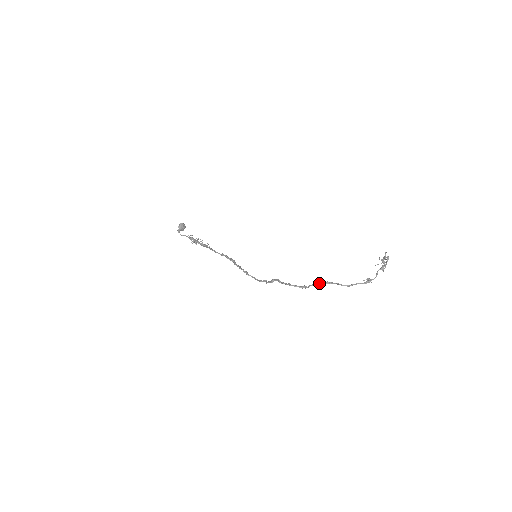
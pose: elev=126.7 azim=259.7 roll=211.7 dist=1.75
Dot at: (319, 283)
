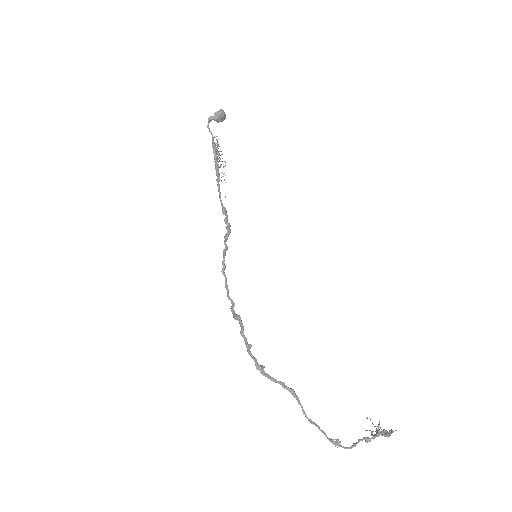
Dot at: (281, 384)
